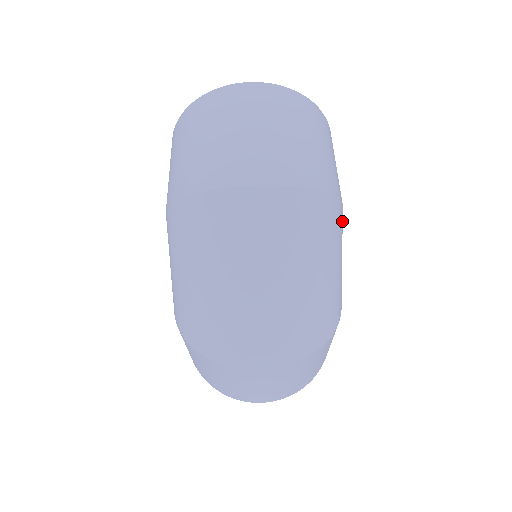
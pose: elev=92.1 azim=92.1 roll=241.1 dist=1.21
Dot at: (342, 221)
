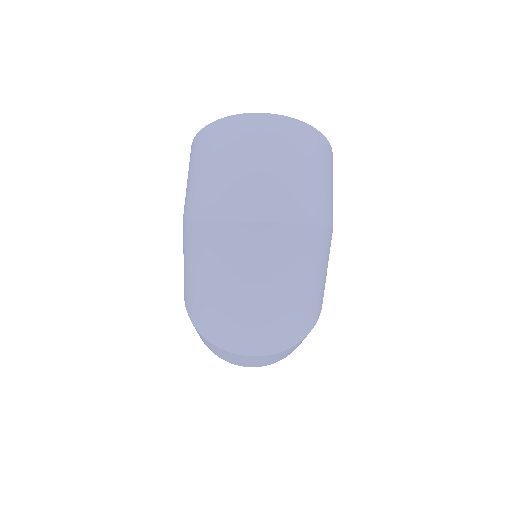
Dot at: occluded
